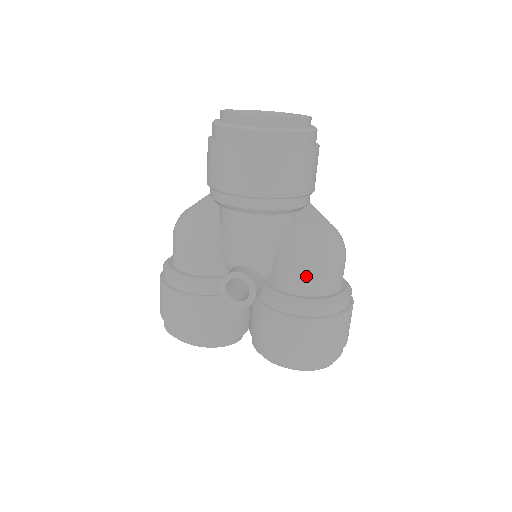
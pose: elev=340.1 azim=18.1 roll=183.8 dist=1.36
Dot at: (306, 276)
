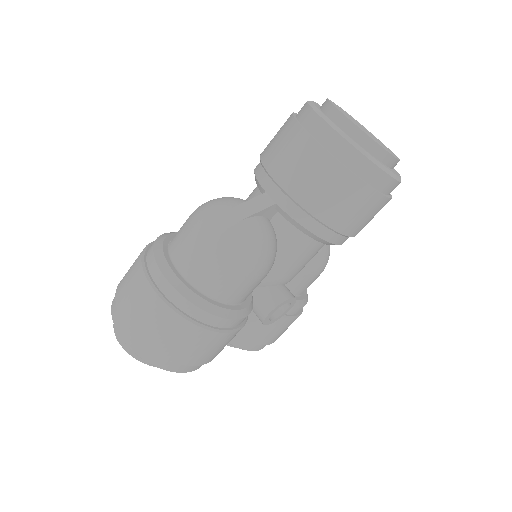
Dot at: occluded
